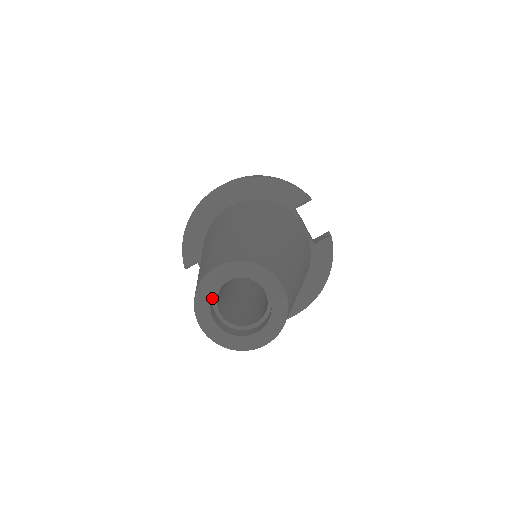
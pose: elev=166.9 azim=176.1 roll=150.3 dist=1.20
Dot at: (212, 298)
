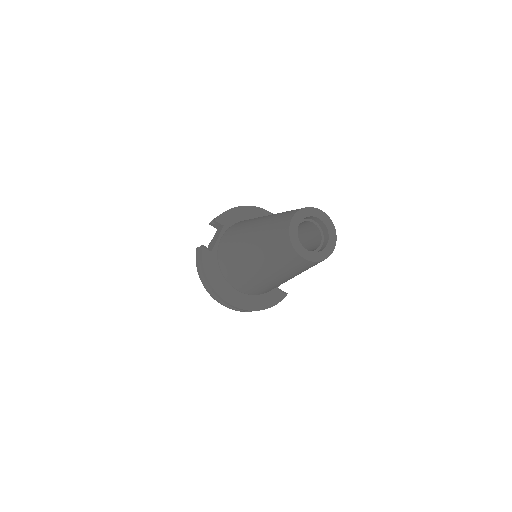
Dot at: occluded
